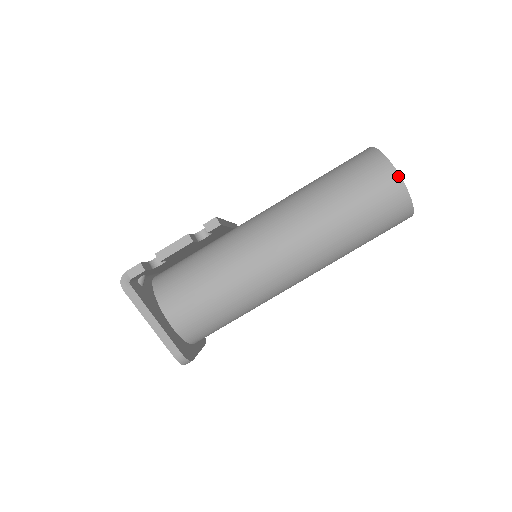
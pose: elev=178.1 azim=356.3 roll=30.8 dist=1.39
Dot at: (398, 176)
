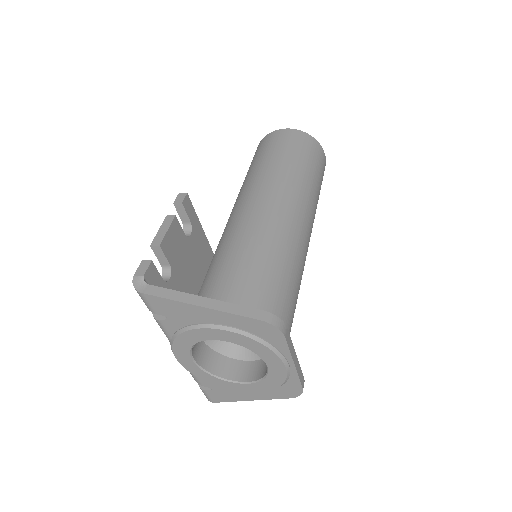
Dot at: (282, 130)
